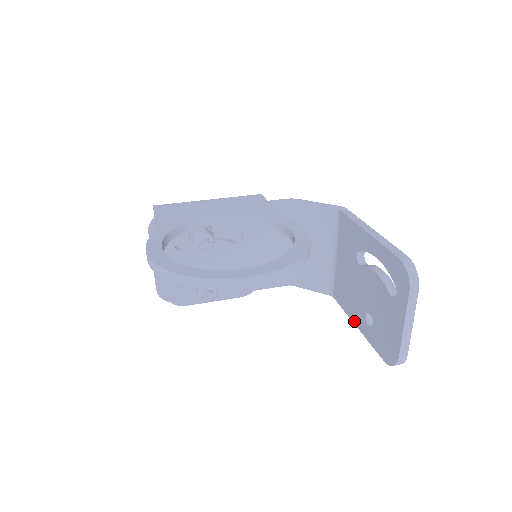
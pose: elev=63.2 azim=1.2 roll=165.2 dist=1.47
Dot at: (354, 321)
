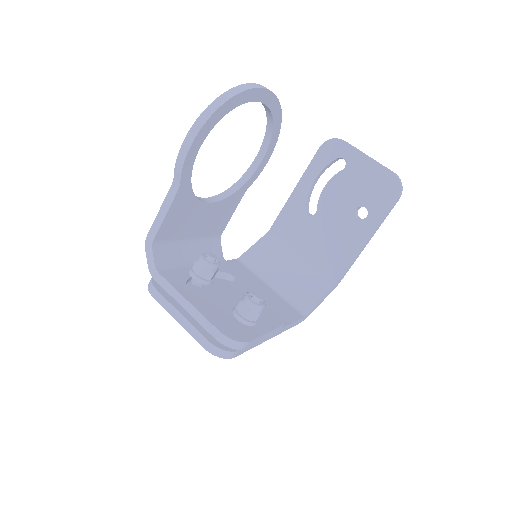
Dot at: (361, 245)
